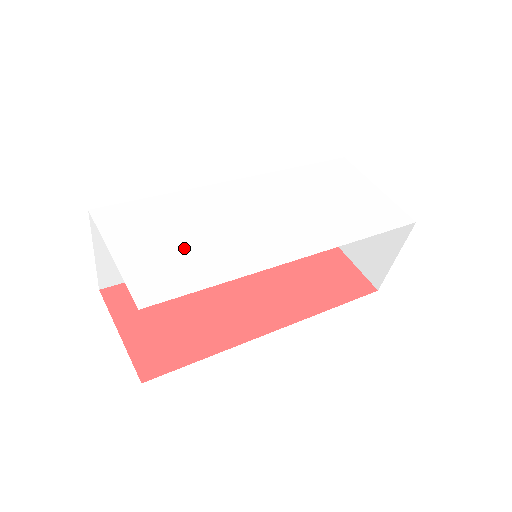
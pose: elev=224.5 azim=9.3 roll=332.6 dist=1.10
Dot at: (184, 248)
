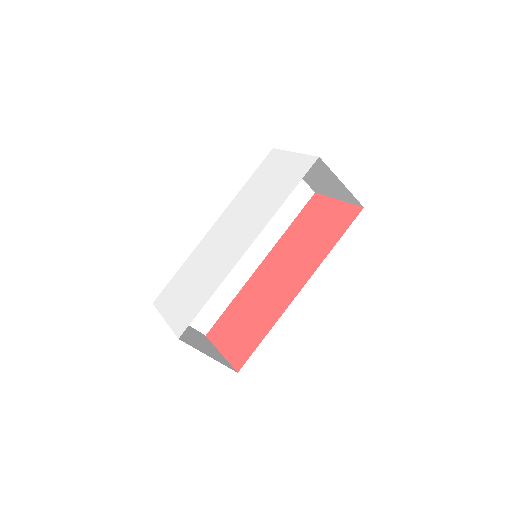
Dot at: (193, 290)
